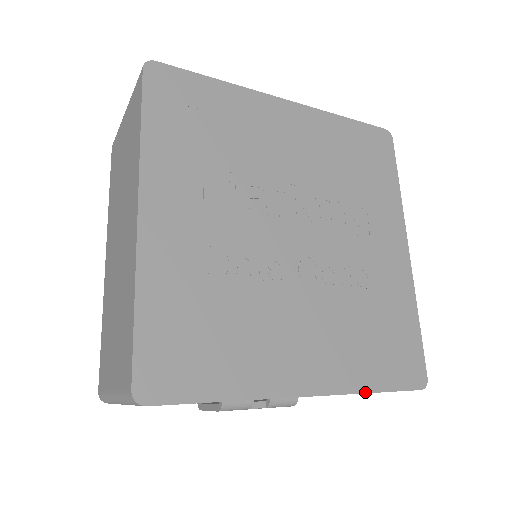
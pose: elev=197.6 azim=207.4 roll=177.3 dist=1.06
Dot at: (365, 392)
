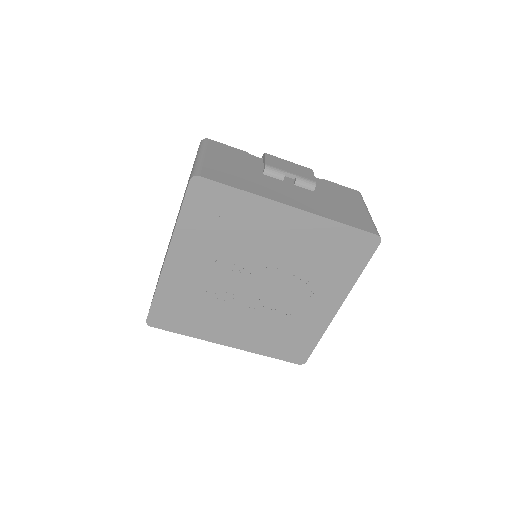
Dot at: occluded
